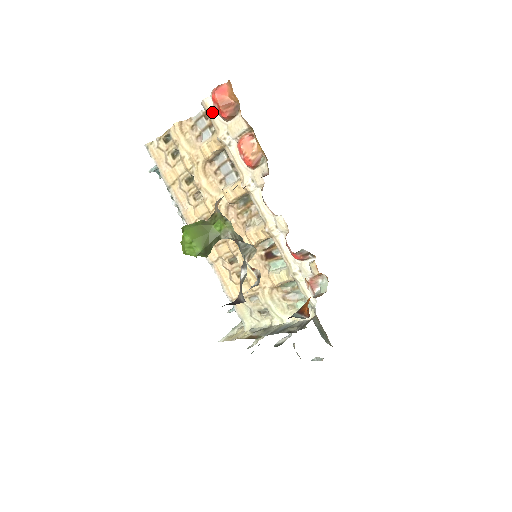
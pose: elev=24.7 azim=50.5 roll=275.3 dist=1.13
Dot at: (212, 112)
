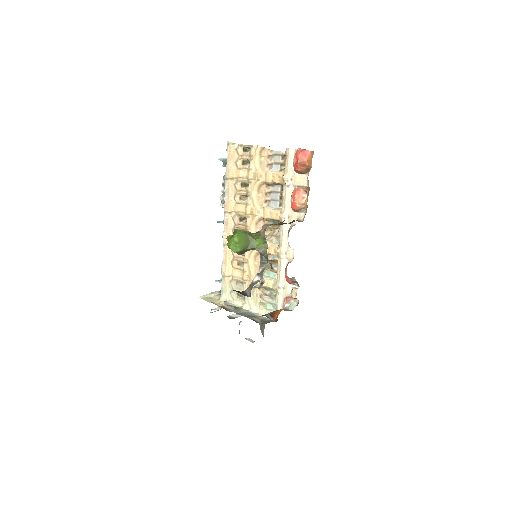
Dot at: (290, 159)
